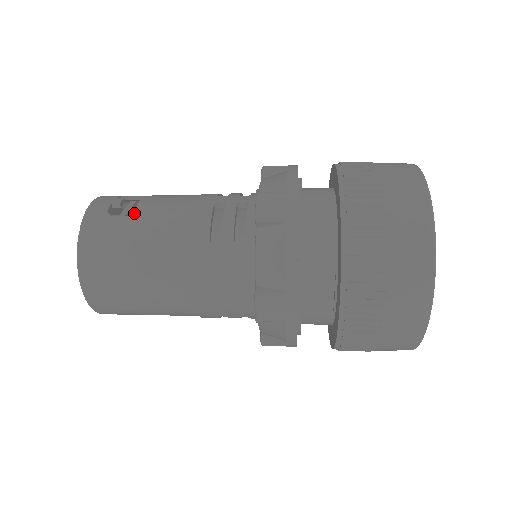
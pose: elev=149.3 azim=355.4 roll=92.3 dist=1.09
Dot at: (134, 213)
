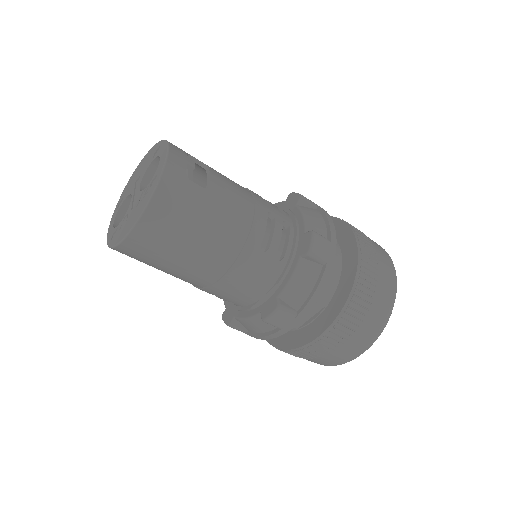
Dot at: (209, 188)
